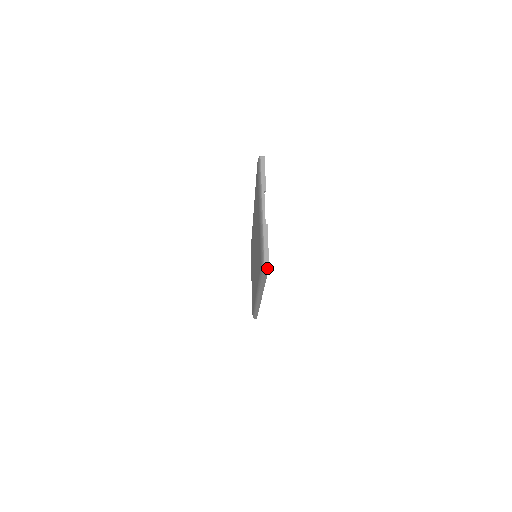
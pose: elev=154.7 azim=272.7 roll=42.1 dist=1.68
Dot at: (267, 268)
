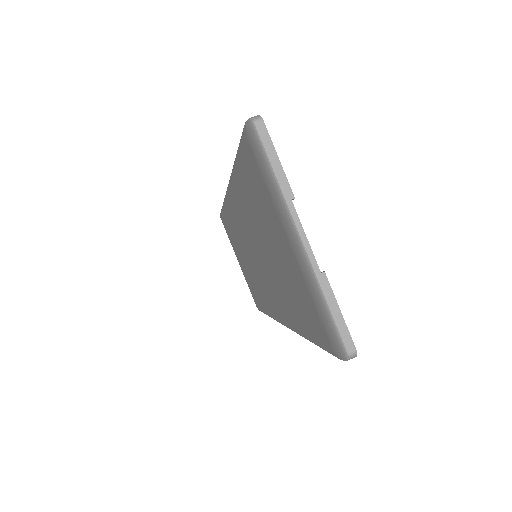
Dot at: (351, 358)
